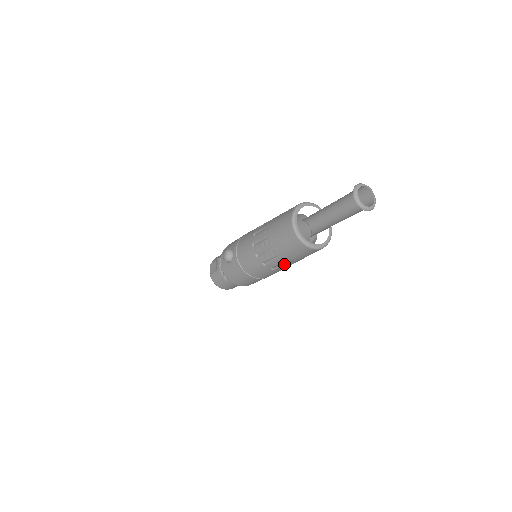
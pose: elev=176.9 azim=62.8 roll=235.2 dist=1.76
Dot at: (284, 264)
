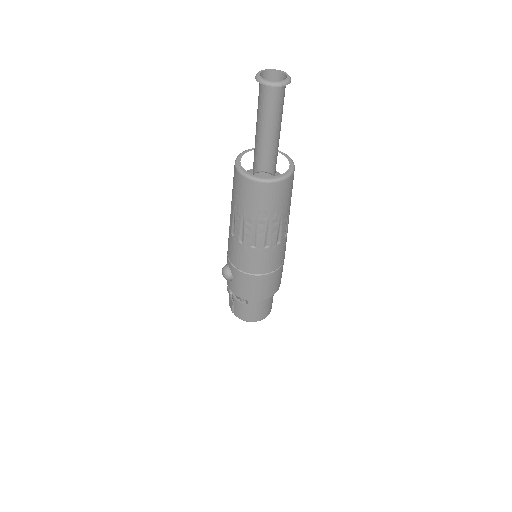
Dot at: (270, 230)
